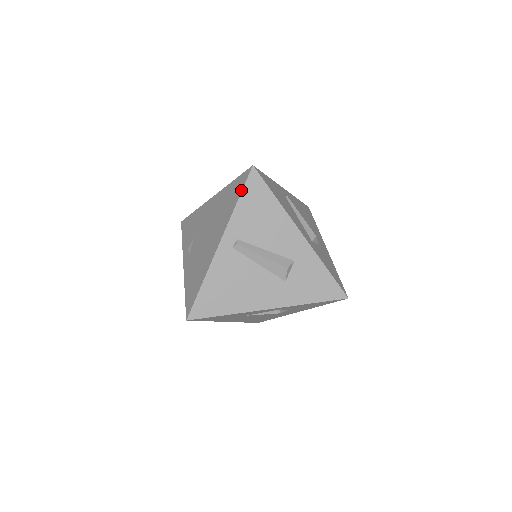
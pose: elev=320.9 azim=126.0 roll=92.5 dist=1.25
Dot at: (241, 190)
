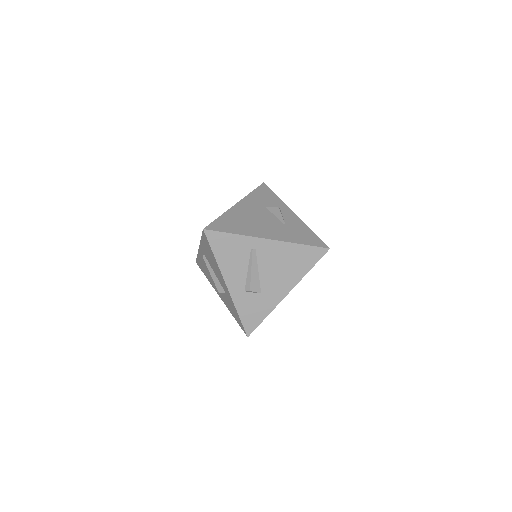
Dot at: occluded
